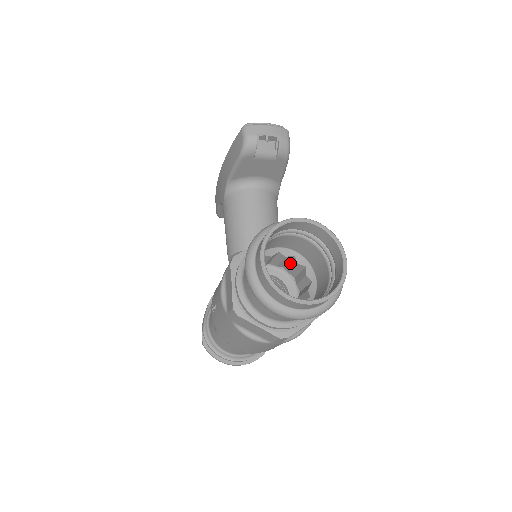
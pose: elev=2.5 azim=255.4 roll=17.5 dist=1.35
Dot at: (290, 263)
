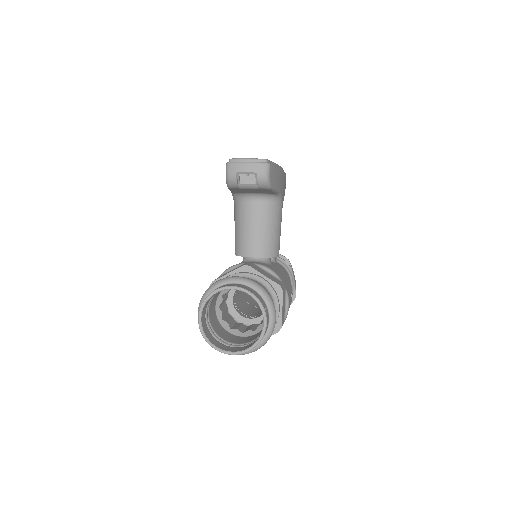
Dot at: occluded
